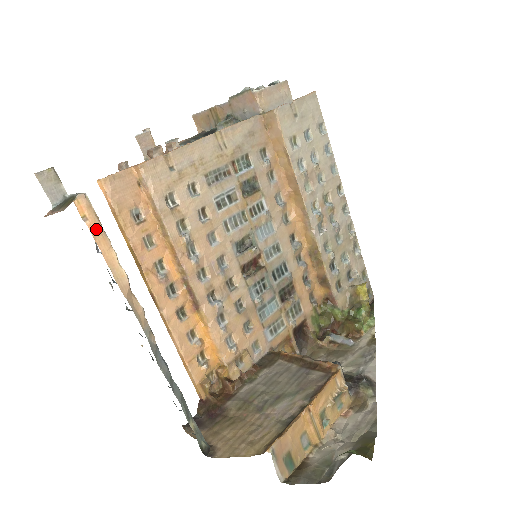
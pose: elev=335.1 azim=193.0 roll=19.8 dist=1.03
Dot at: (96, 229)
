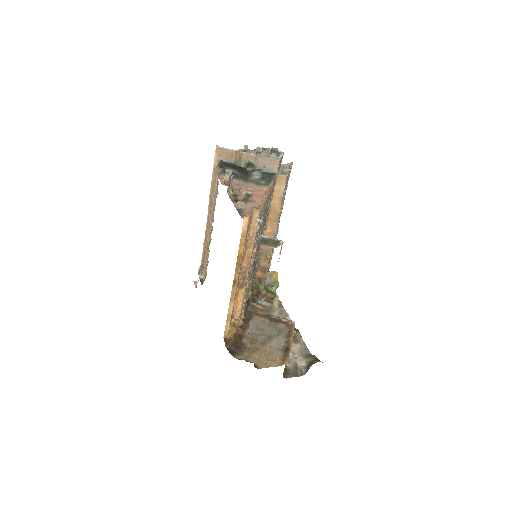
Dot at: (279, 258)
